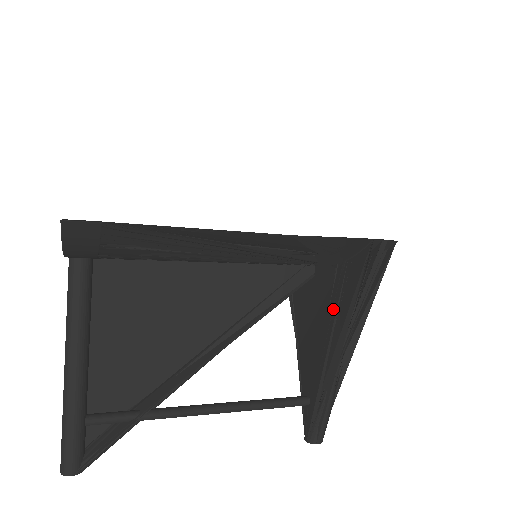
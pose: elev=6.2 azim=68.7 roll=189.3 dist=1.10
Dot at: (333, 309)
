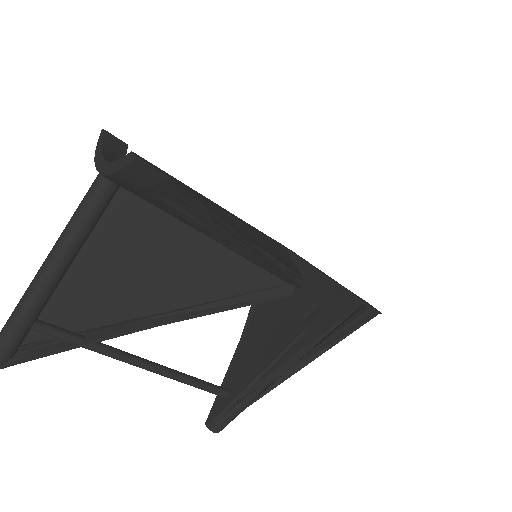
Dot at: (294, 334)
